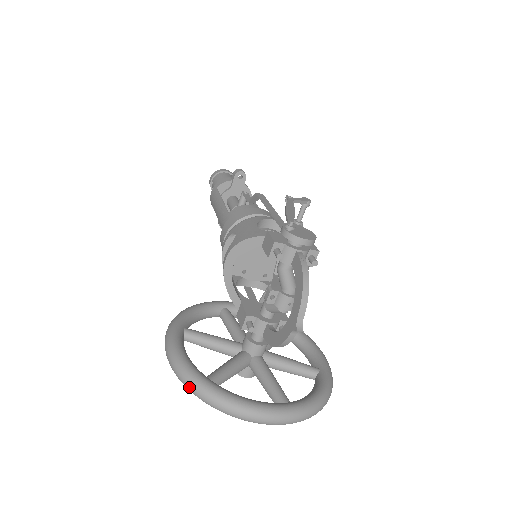
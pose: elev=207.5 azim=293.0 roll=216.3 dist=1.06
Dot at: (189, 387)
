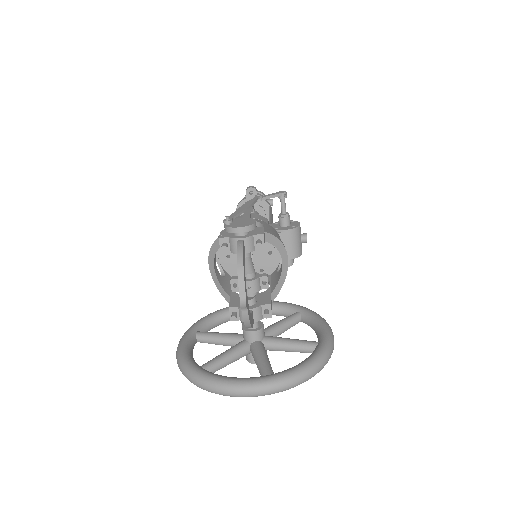
Dot at: (185, 376)
